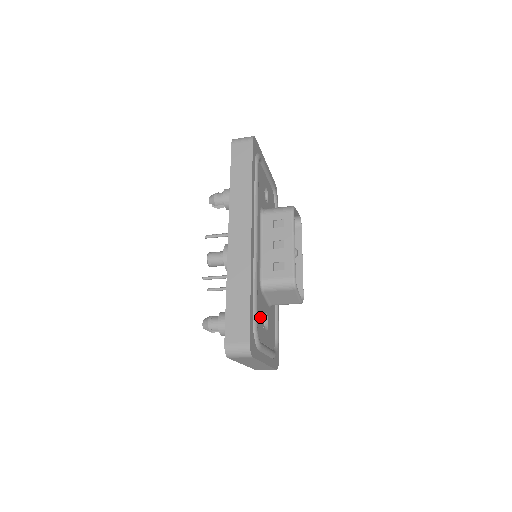
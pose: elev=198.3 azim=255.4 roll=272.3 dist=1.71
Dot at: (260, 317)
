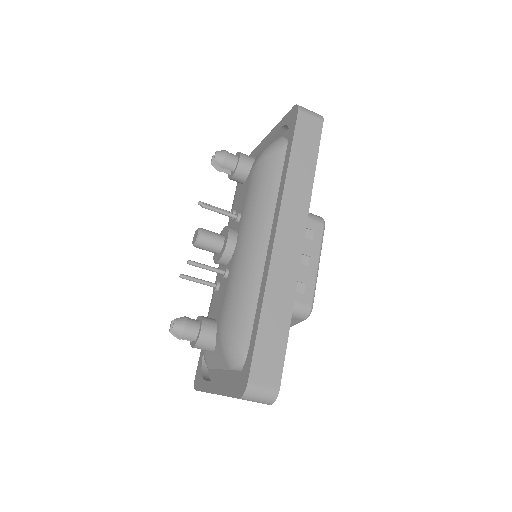
Dot at: occluded
